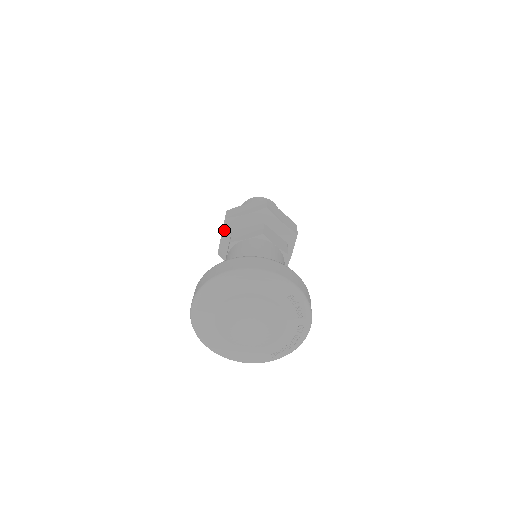
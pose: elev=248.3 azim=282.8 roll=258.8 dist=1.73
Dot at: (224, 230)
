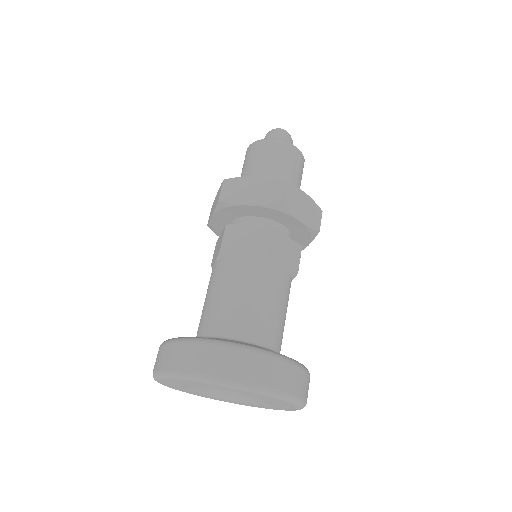
Dot at: (216, 212)
